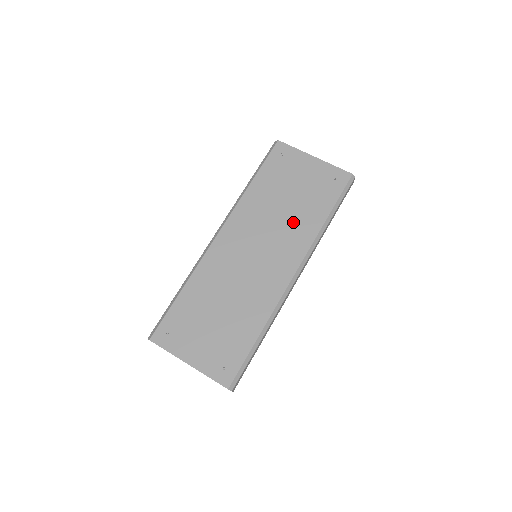
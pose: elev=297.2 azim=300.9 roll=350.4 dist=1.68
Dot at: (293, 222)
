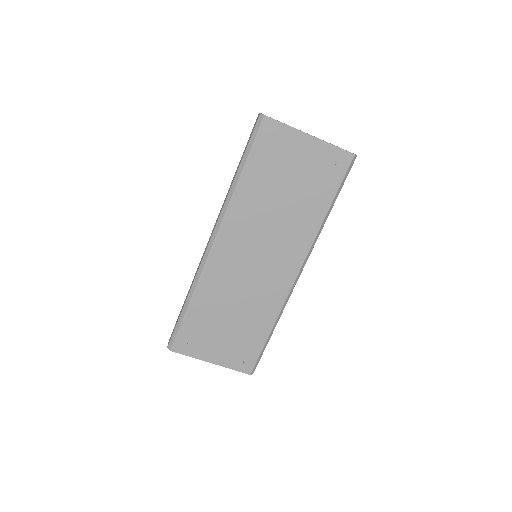
Dot at: (292, 221)
